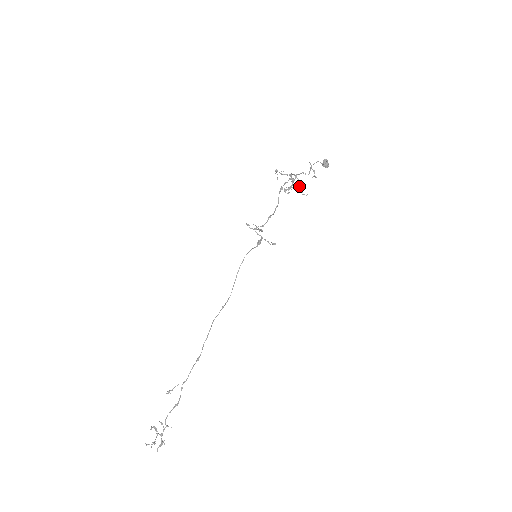
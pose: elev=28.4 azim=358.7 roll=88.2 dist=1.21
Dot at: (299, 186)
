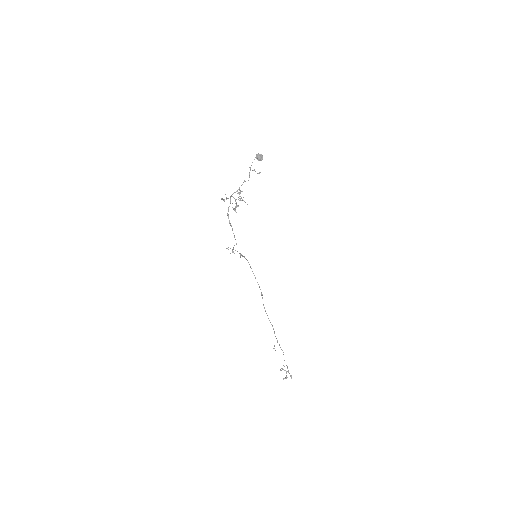
Dot at: (242, 200)
